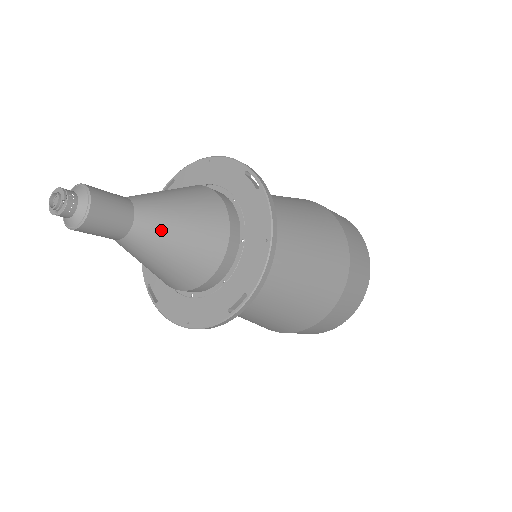
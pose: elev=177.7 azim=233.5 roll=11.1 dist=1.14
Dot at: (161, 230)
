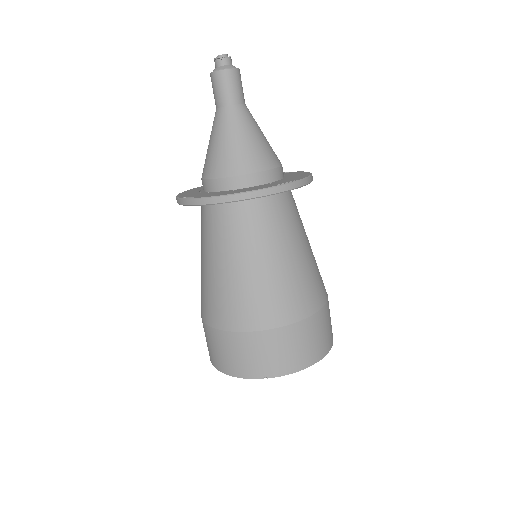
Dot at: (254, 121)
